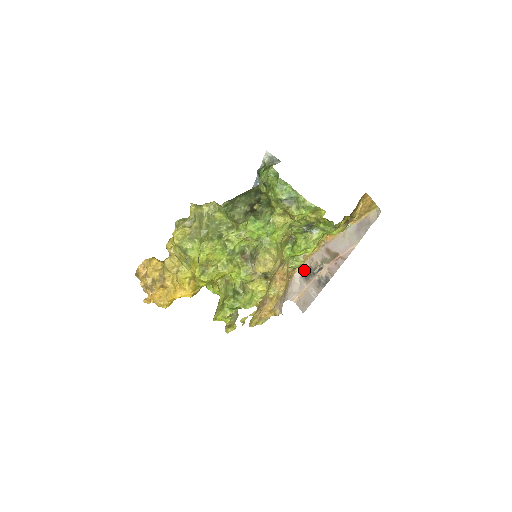
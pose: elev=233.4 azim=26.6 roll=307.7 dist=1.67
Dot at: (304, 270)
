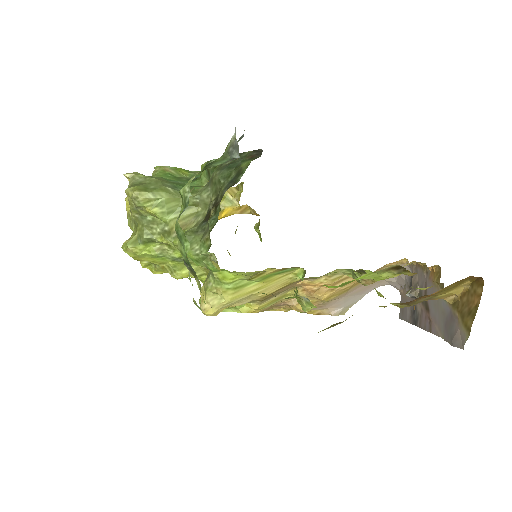
Dot at: occluded
